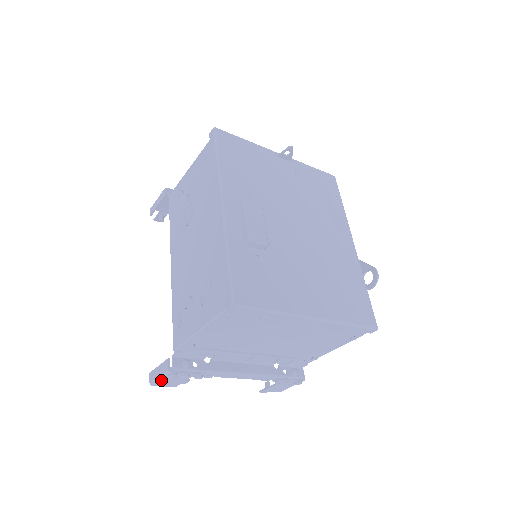
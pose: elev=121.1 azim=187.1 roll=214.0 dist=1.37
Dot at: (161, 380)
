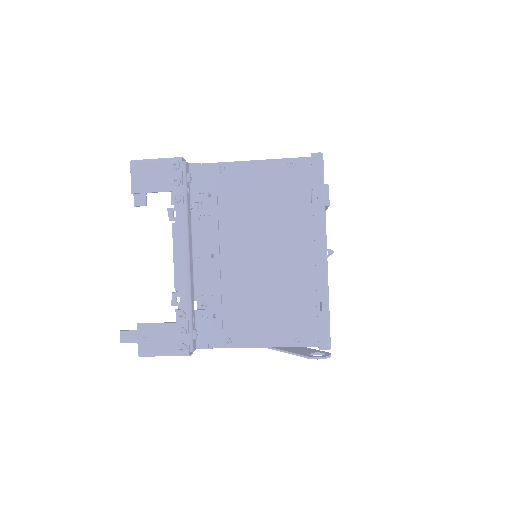
Dot at: (152, 163)
